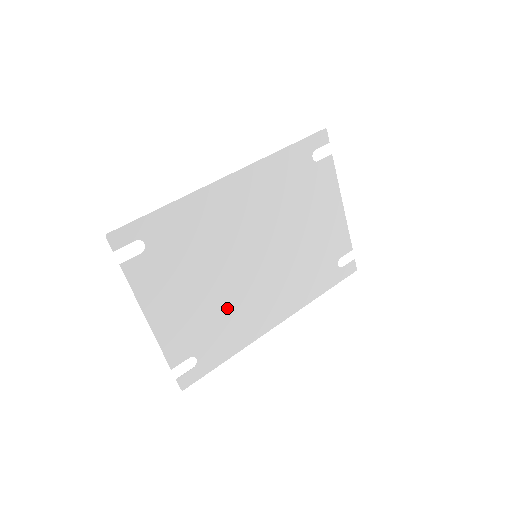
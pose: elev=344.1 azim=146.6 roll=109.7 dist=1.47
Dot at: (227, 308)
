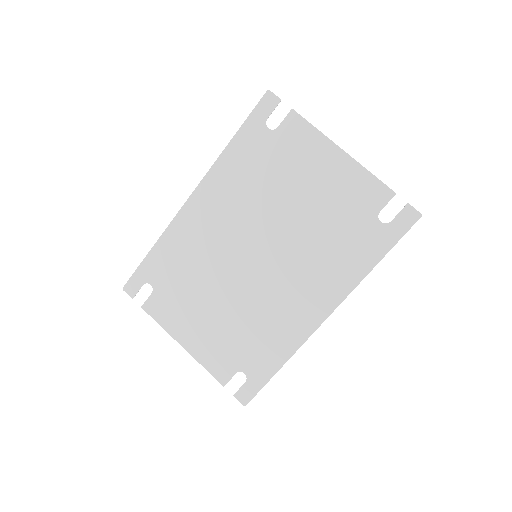
Dot at: (251, 317)
